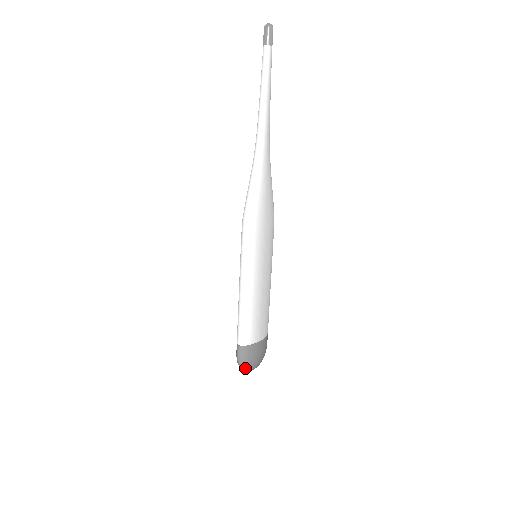
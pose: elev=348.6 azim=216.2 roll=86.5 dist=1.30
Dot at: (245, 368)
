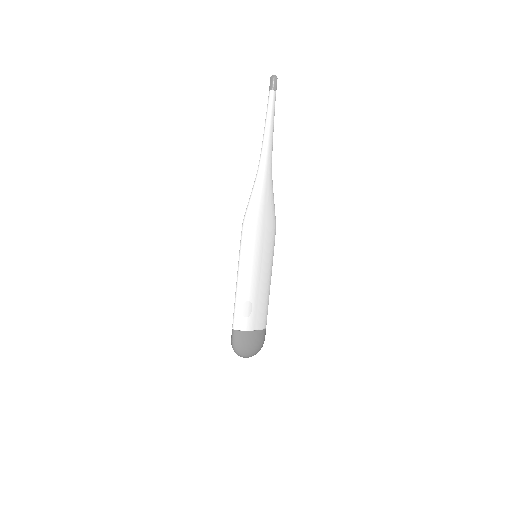
Dot at: (237, 352)
